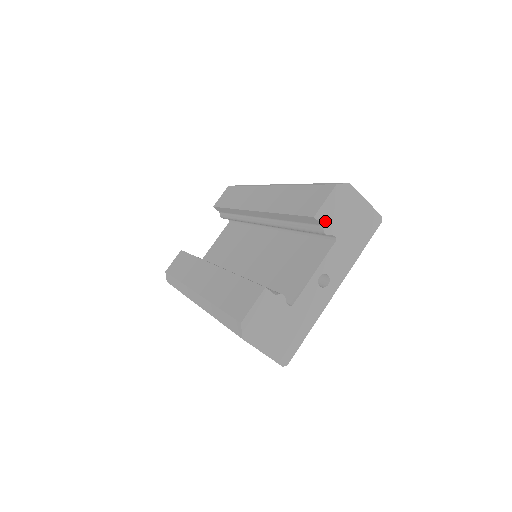
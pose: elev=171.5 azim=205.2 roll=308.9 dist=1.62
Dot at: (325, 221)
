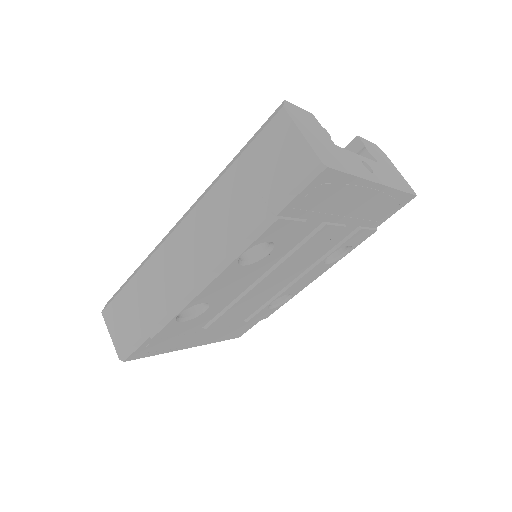
Dot at: (367, 146)
